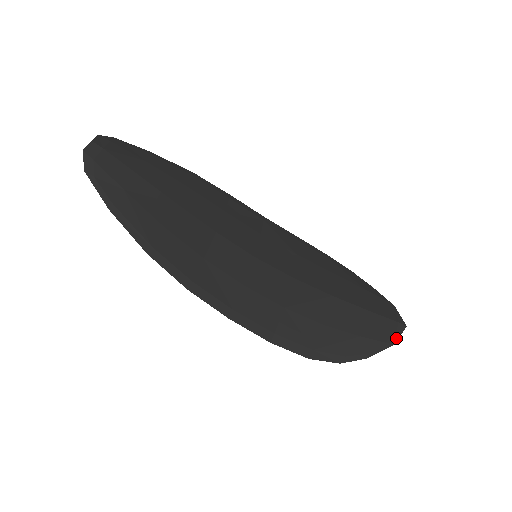
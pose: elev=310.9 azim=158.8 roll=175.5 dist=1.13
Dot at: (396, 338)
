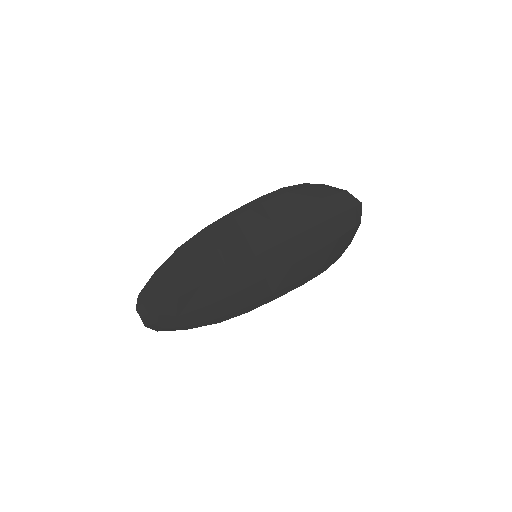
Dot at: (360, 217)
